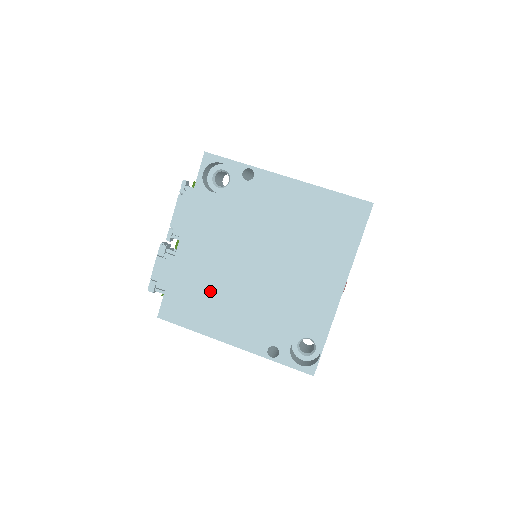
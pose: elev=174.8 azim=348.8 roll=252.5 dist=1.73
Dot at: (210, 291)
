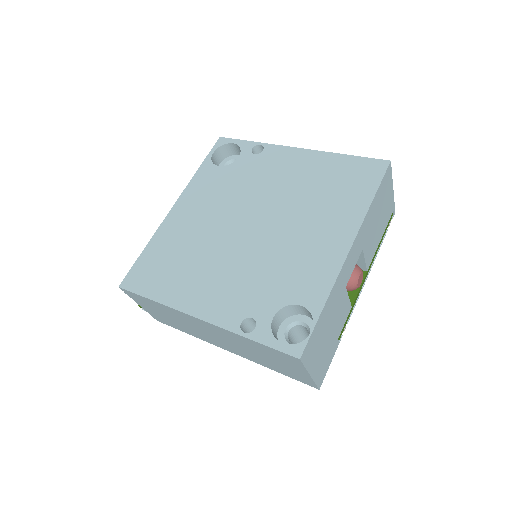
Dot at: (188, 256)
